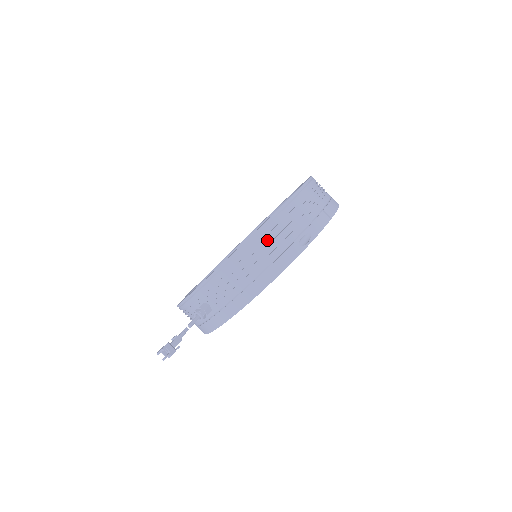
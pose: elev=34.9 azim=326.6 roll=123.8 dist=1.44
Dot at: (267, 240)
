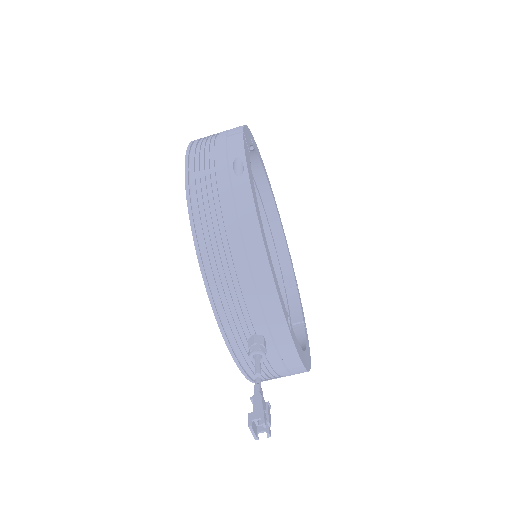
Dot at: (208, 211)
